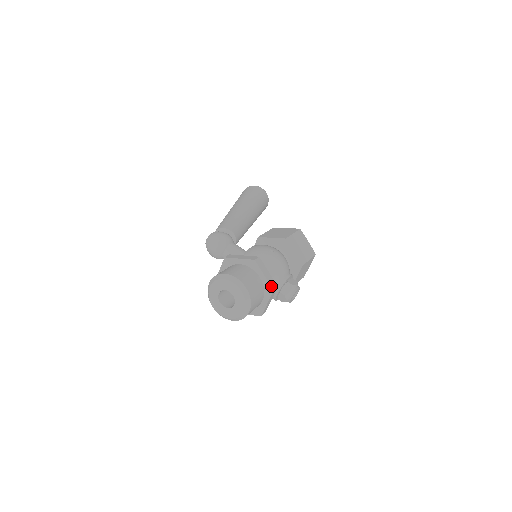
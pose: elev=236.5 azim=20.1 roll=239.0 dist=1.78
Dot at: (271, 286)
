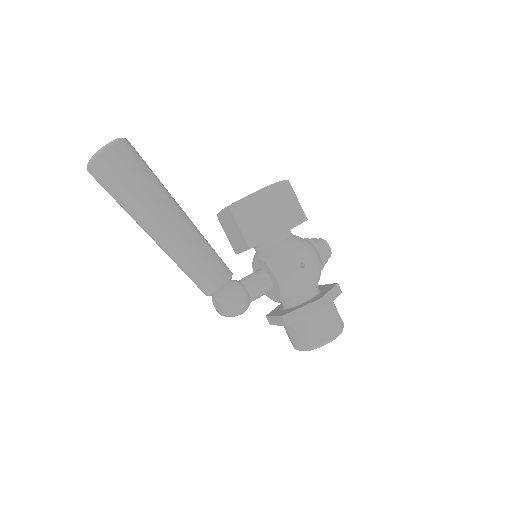
Dot at: occluded
